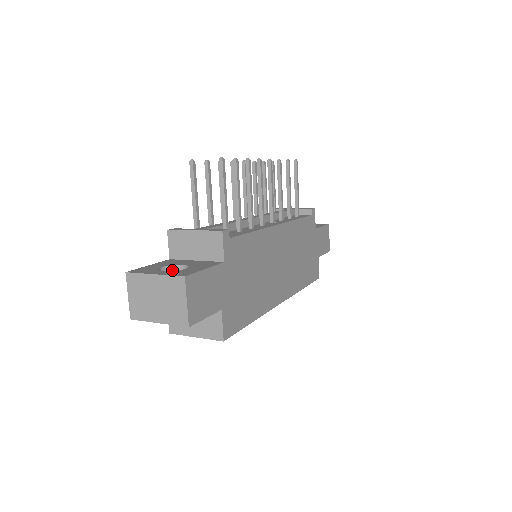
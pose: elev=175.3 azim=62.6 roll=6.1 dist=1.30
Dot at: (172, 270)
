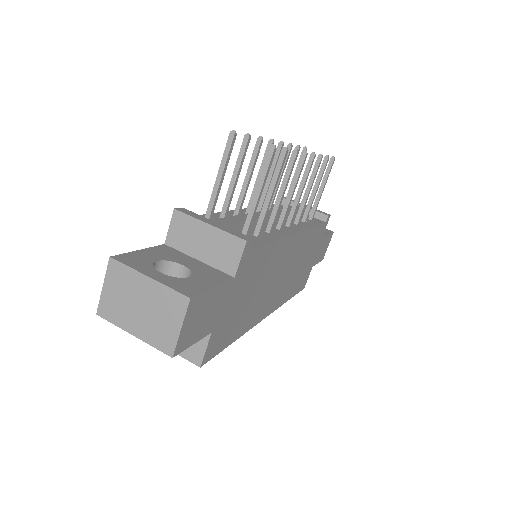
Dot at: (167, 267)
